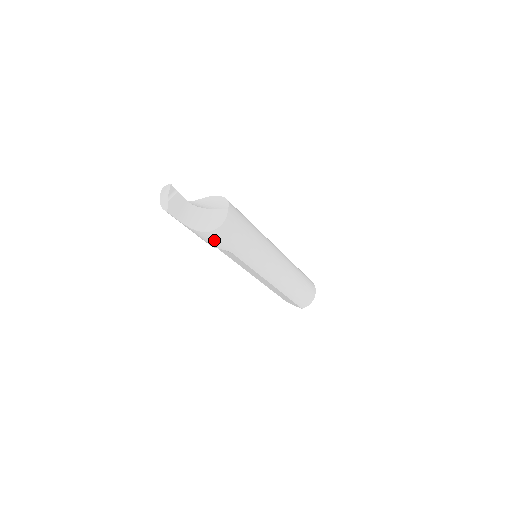
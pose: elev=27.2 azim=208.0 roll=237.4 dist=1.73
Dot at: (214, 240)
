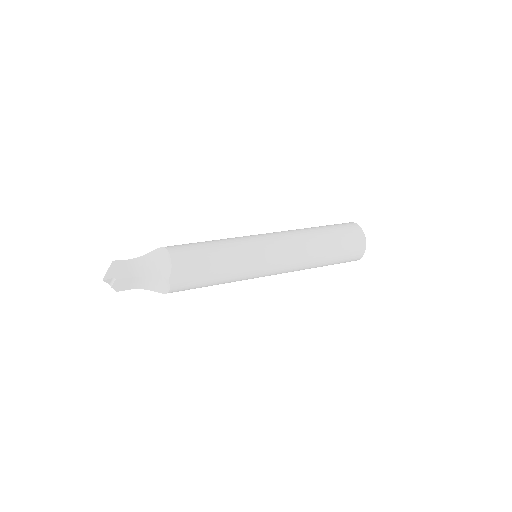
Dot at: occluded
